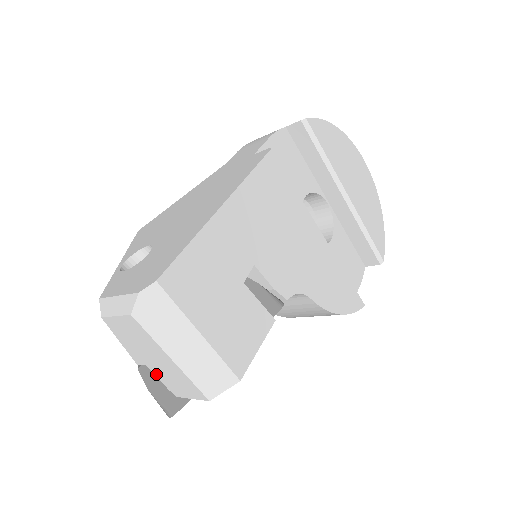
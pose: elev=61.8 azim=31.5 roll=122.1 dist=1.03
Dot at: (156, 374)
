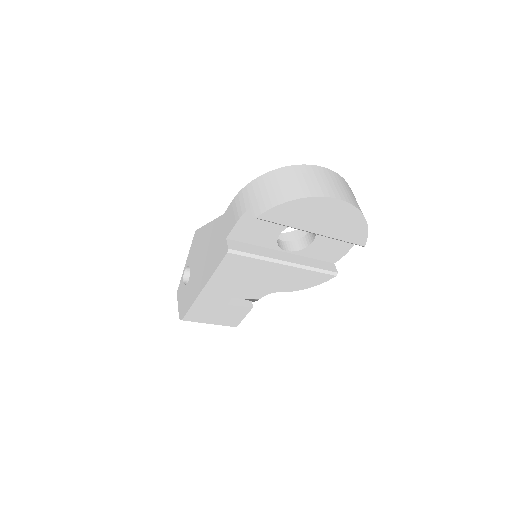
Dot at: occluded
